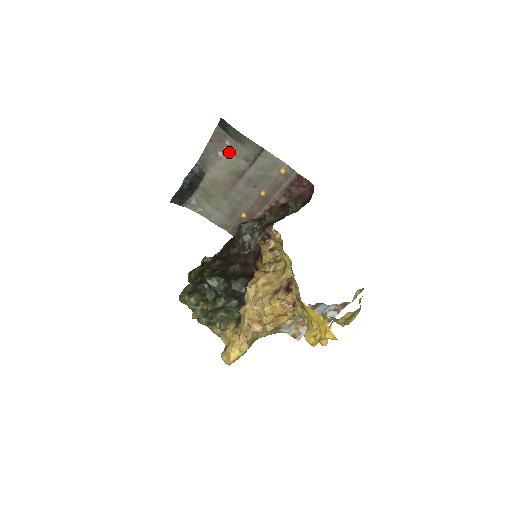
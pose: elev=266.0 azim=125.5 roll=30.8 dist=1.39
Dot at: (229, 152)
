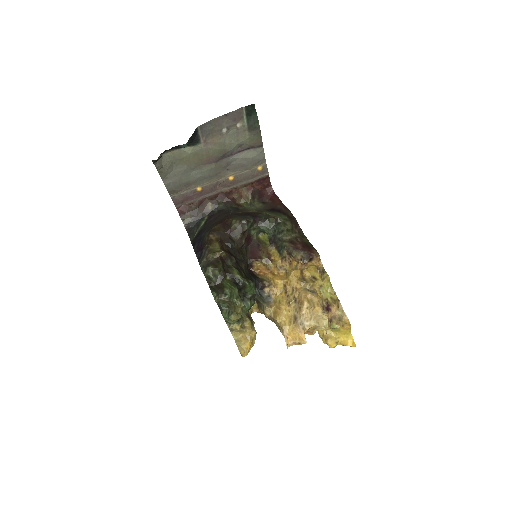
Dot at: (233, 133)
